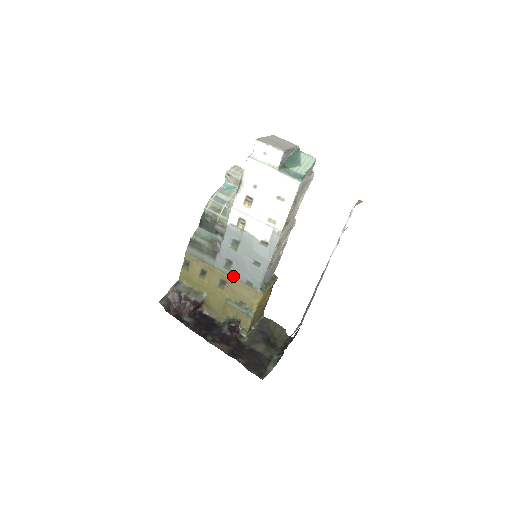
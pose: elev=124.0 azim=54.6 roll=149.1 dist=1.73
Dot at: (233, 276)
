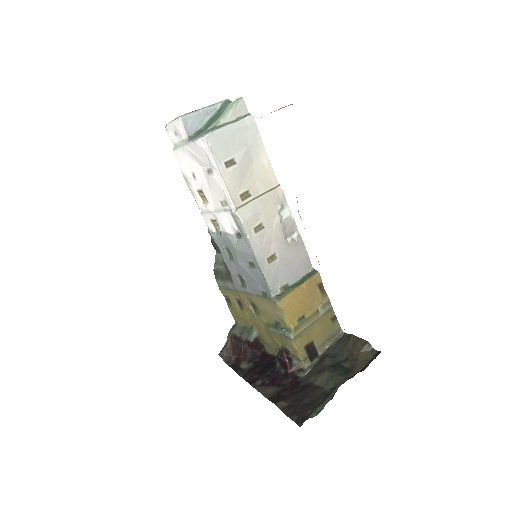
Dot at: (252, 293)
